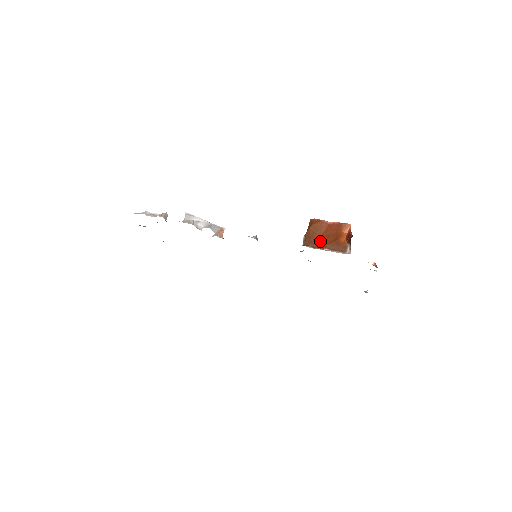
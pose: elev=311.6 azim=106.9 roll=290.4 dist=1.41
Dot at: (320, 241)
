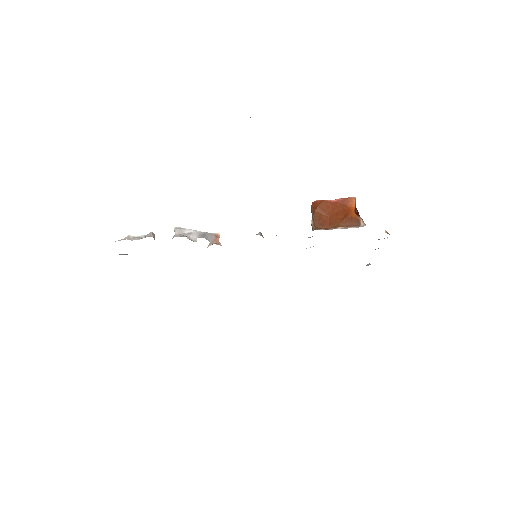
Dot at: (330, 221)
